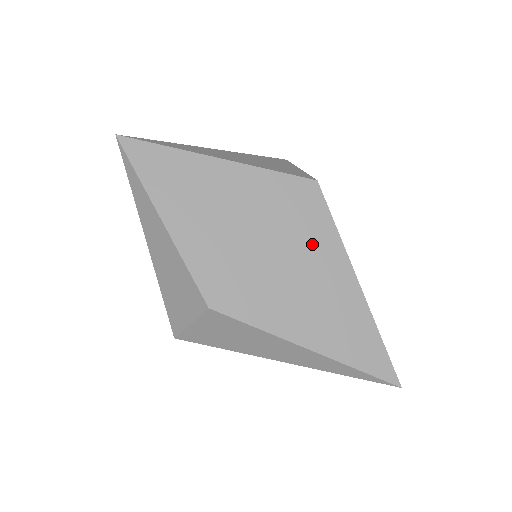
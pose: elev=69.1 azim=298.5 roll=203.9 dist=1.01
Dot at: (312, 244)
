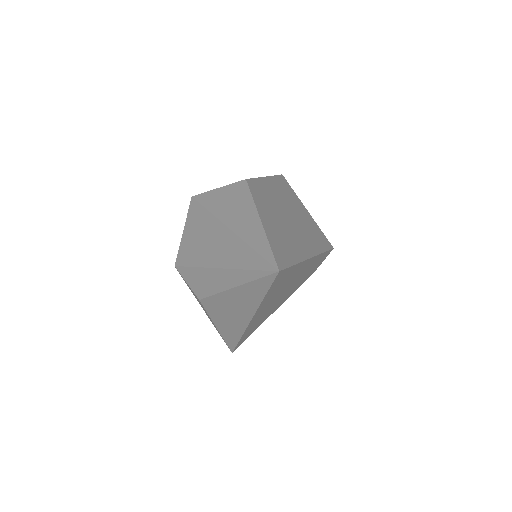
Dot at: (308, 237)
